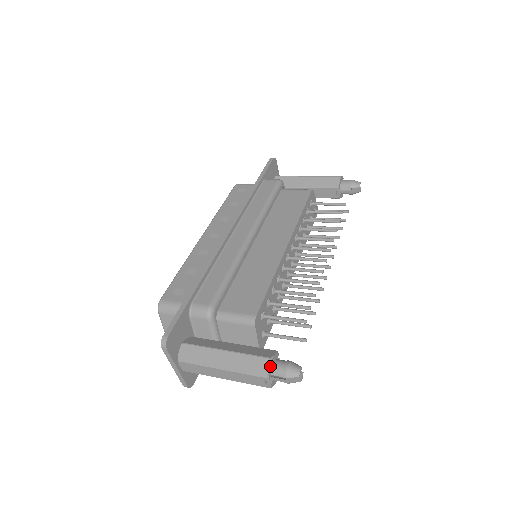
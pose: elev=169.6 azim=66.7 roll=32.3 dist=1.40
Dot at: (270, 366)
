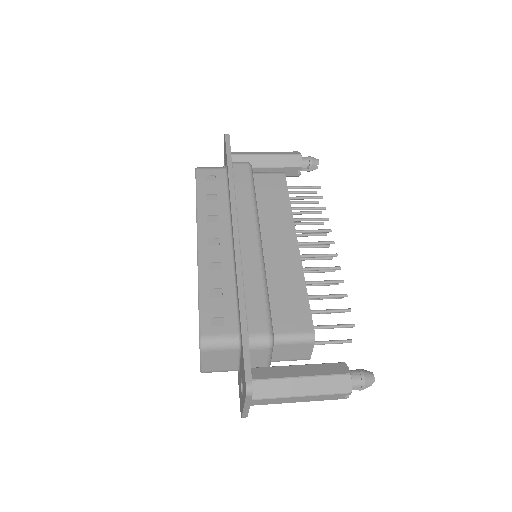
Dot at: (351, 381)
